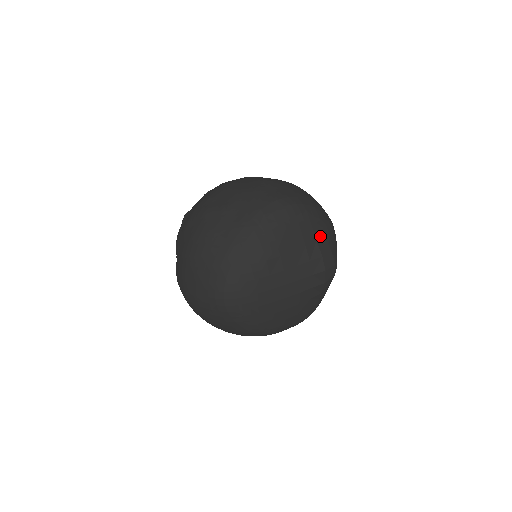
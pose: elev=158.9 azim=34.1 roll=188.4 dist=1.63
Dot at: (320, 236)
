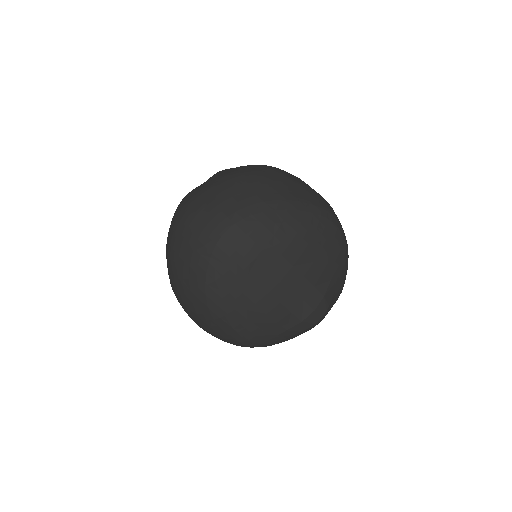
Dot at: (335, 282)
